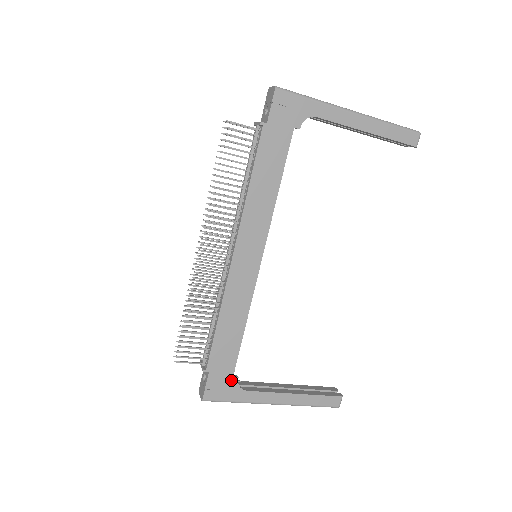
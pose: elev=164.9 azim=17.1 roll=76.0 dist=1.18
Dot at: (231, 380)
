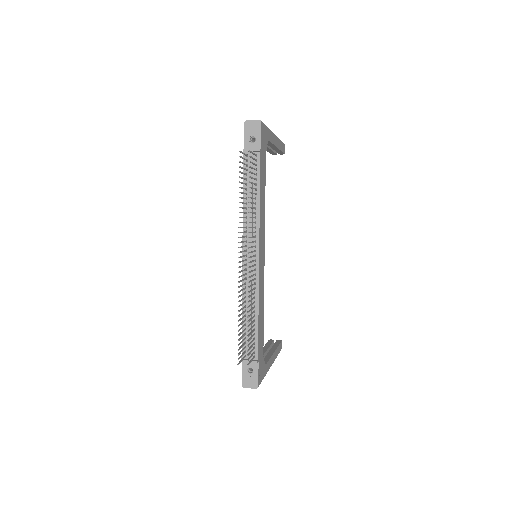
Dot at: (263, 361)
